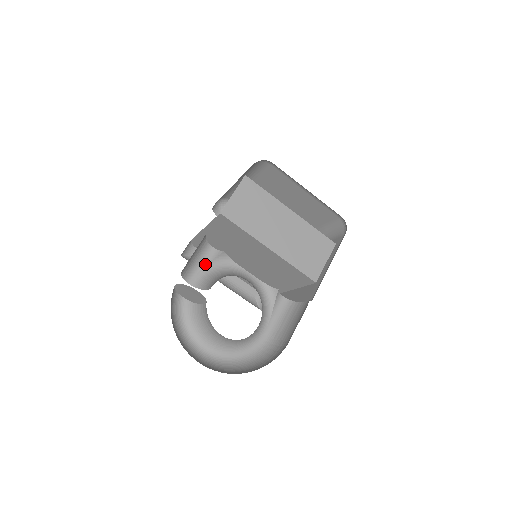
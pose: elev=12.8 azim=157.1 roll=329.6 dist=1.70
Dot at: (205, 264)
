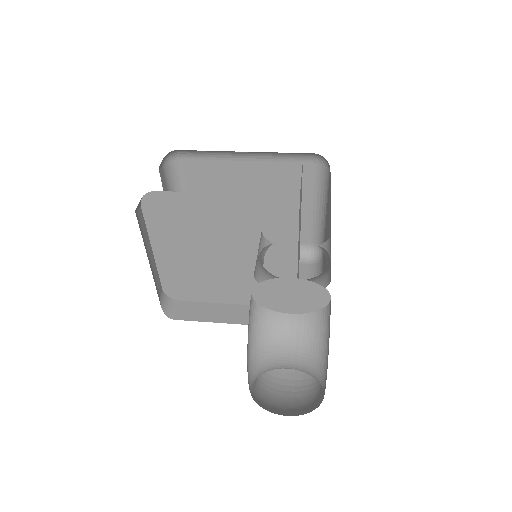
Dot at: (259, 252)
